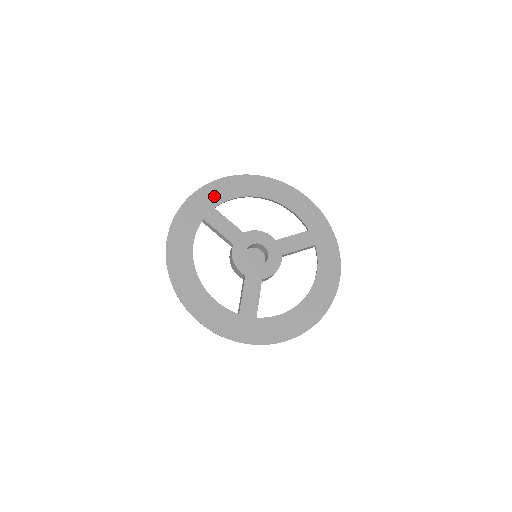
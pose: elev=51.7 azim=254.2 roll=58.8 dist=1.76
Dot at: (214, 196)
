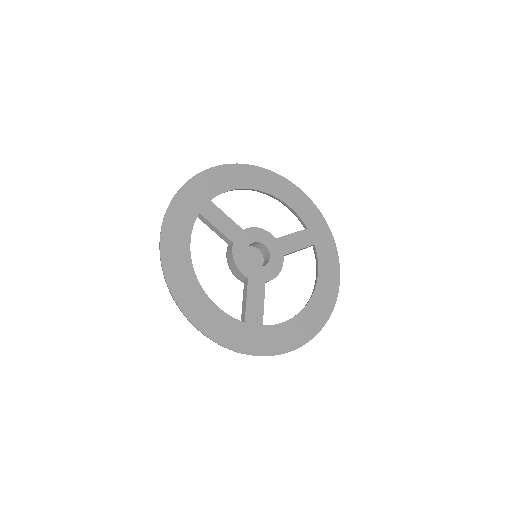
Dot at: (209, 187)
